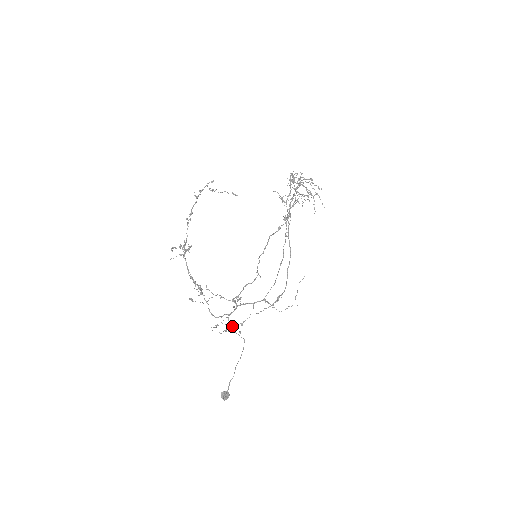
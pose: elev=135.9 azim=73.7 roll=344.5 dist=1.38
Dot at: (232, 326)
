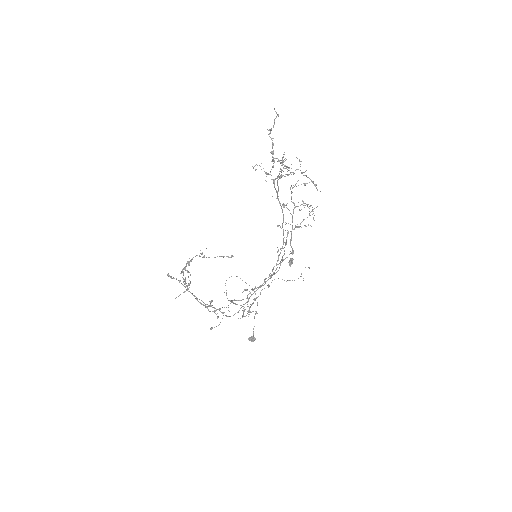
Dot at: occluded
